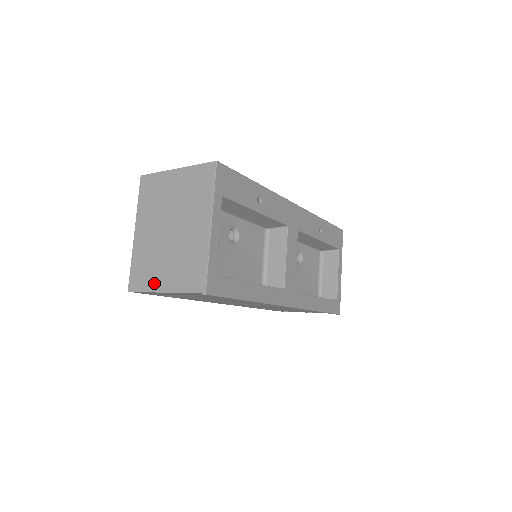
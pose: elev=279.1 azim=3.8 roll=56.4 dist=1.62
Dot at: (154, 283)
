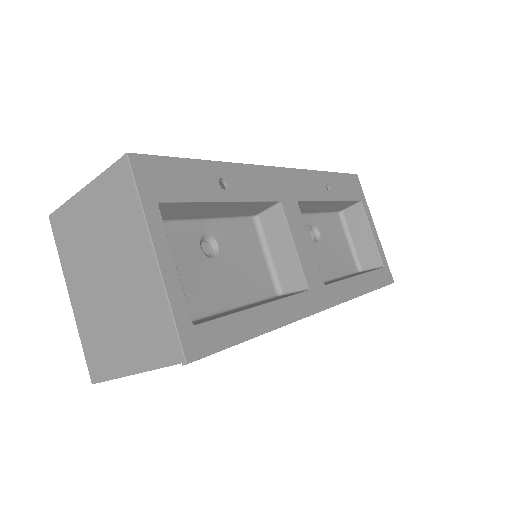
Dot at: (117, 364)
